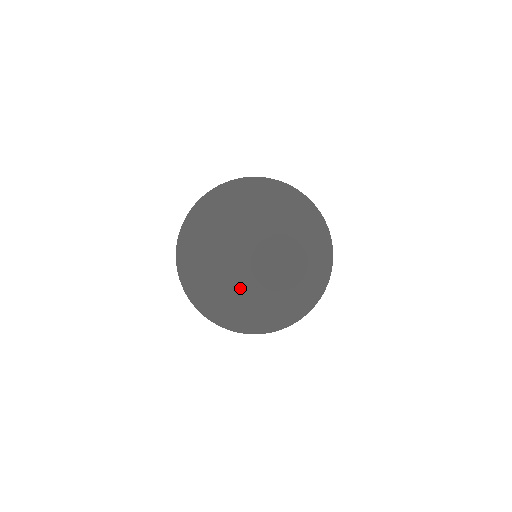
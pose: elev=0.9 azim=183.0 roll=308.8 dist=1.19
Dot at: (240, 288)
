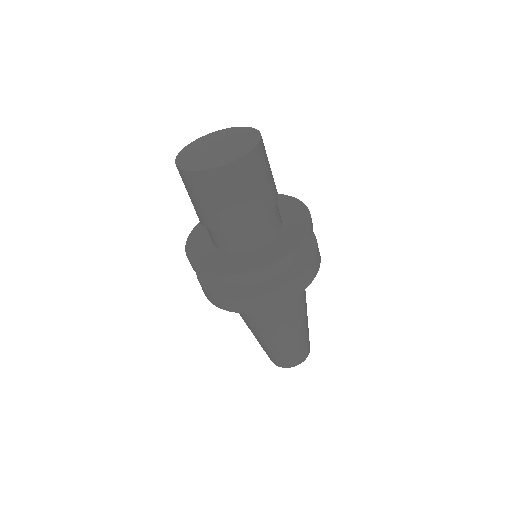
Dot at: (208, 160)
